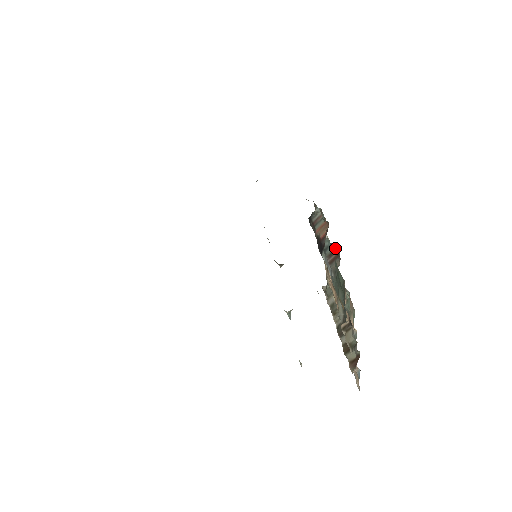
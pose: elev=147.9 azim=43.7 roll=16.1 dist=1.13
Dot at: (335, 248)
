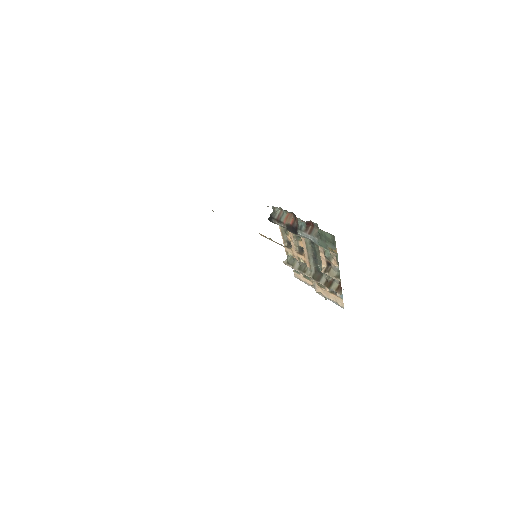
Dot at: (310, 223)
